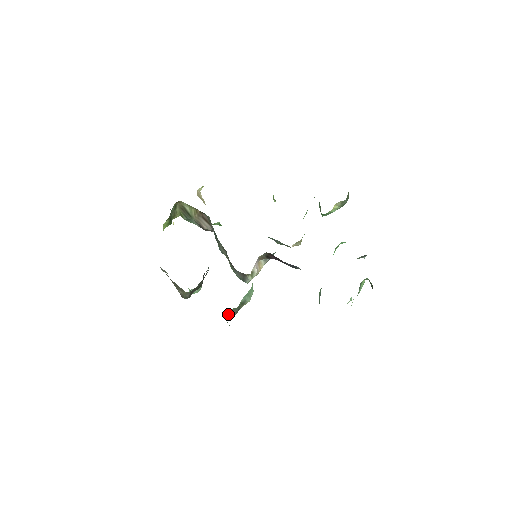
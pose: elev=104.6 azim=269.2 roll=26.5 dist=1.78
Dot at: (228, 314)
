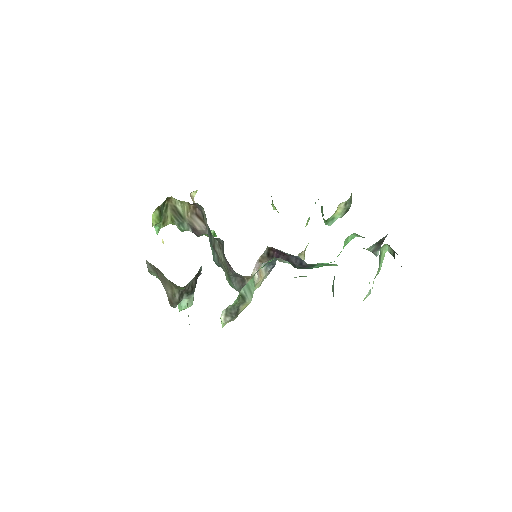
Dot at: (225, 316)
